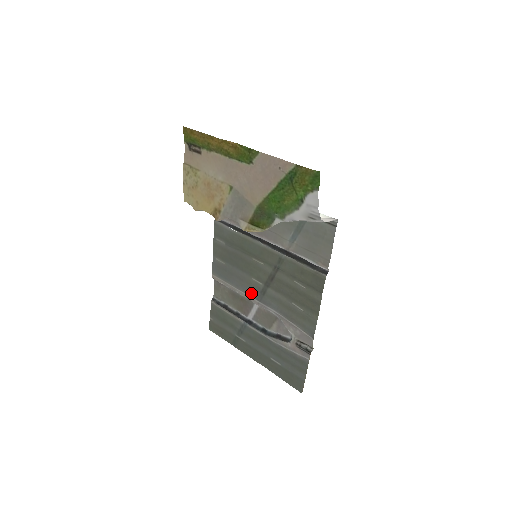
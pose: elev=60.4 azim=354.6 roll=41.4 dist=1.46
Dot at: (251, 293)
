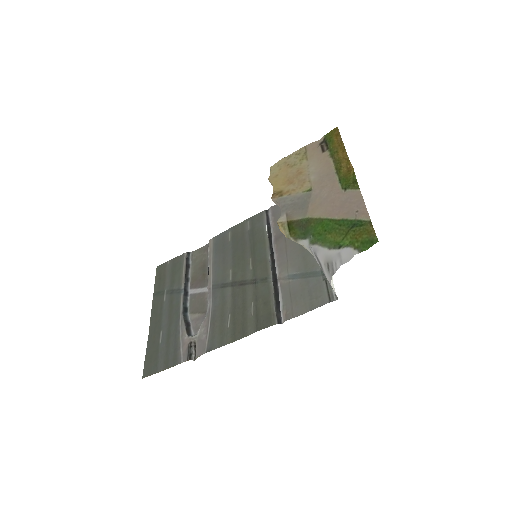
Dot at: (216, 277)
